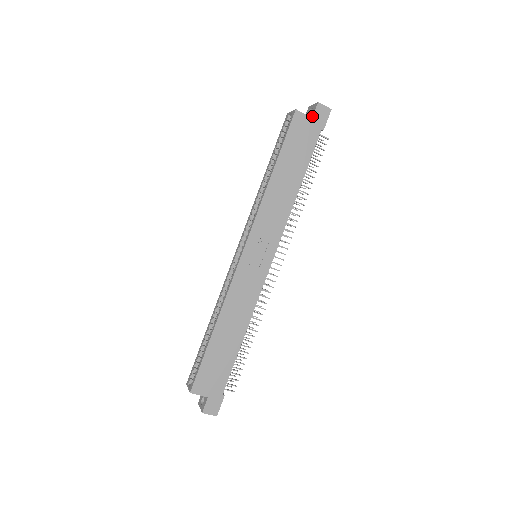
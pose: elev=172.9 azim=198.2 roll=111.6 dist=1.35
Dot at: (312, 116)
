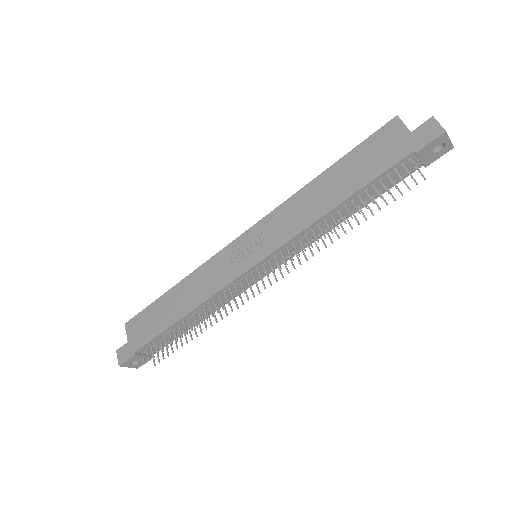
Dot at: (413, 131)
